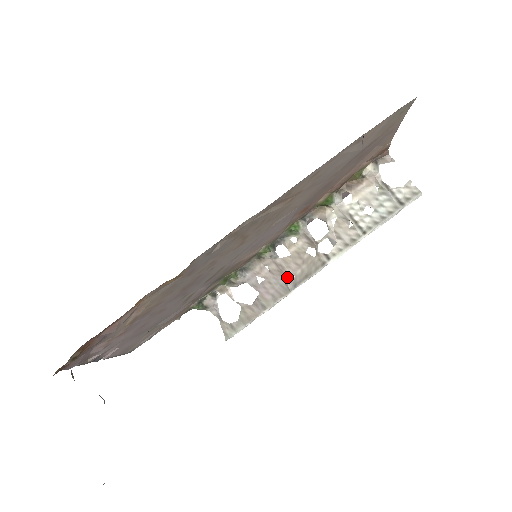
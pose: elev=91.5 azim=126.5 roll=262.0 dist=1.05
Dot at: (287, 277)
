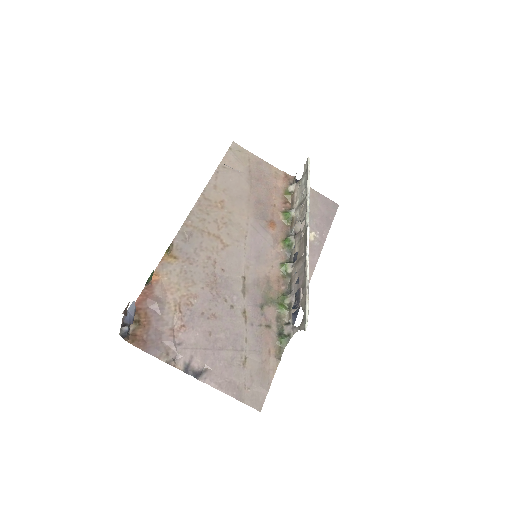
Dot at: (302, 258)
